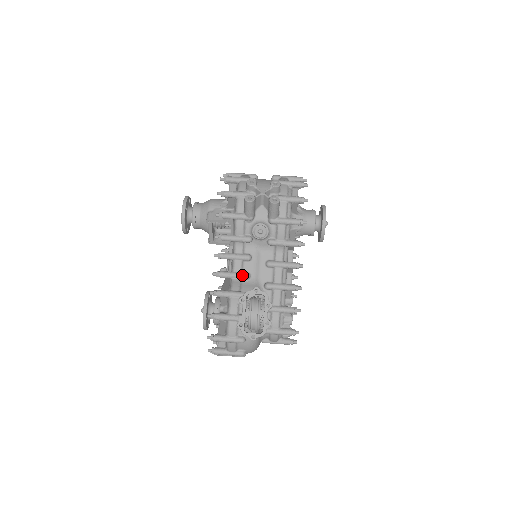
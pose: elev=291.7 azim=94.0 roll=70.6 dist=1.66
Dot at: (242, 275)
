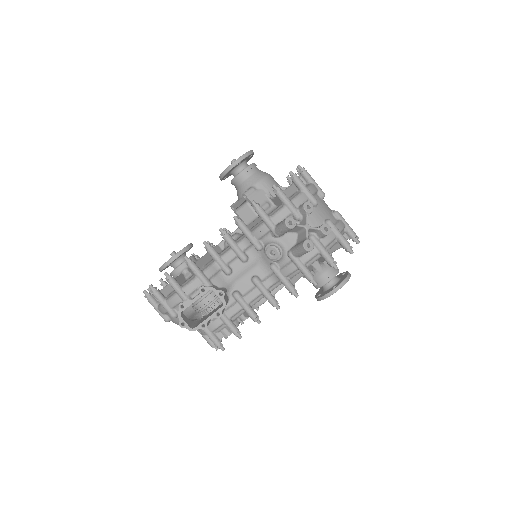
Dot at: (225, 267)
